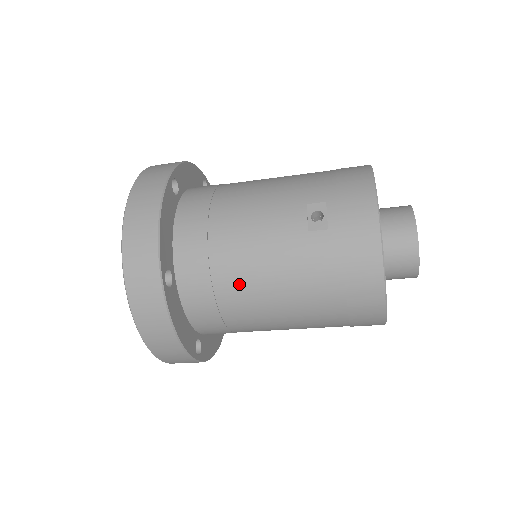
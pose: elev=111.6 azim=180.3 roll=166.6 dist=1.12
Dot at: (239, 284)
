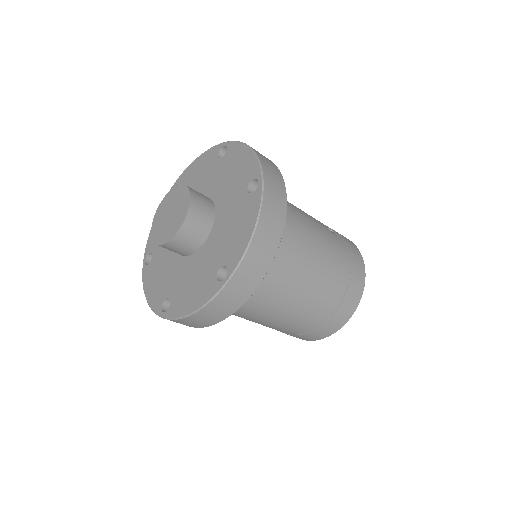
Dot at: (303, 238)
